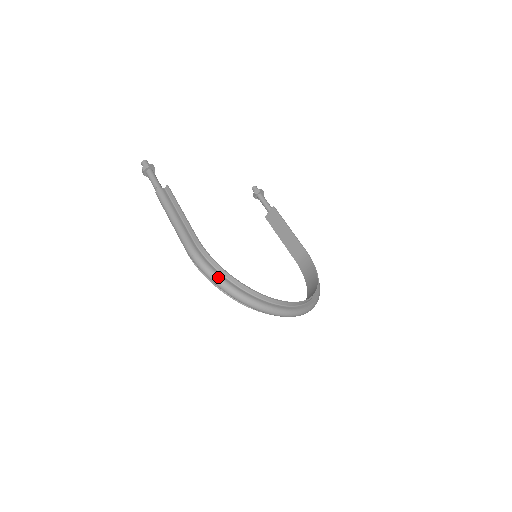
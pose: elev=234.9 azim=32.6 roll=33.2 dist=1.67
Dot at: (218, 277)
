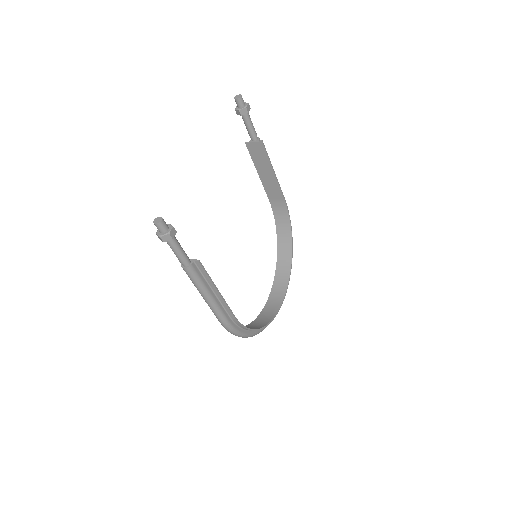
Dot at: (247, 336)
